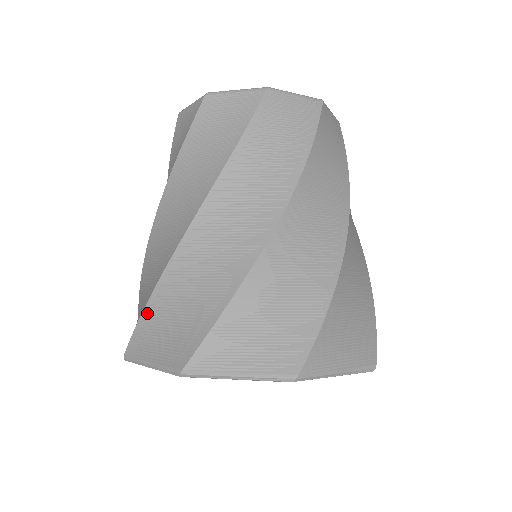
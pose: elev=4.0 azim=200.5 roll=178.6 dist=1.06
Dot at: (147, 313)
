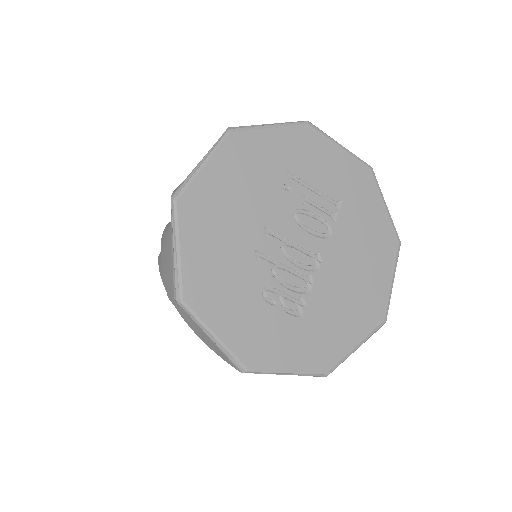
Dot at: (165, 264)
